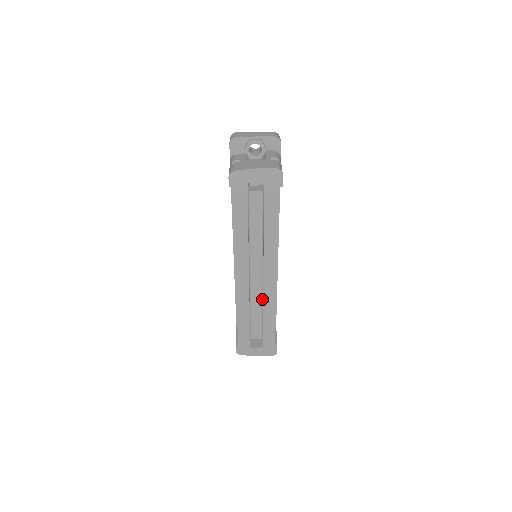
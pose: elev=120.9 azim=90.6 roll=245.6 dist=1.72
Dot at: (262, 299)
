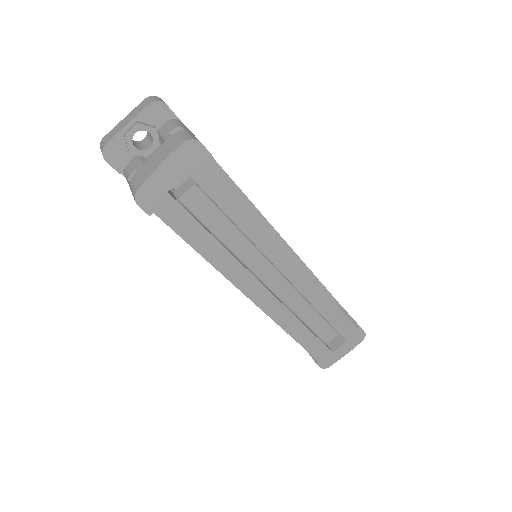
Dot at: (303, 298)
